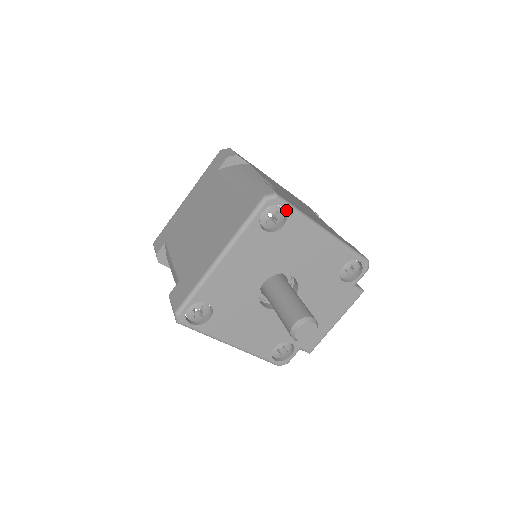
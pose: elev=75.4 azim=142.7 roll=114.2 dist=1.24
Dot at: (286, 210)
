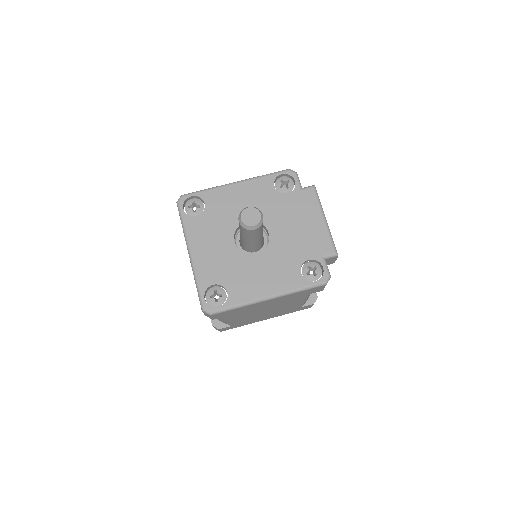
Dot at: (196, 196)
